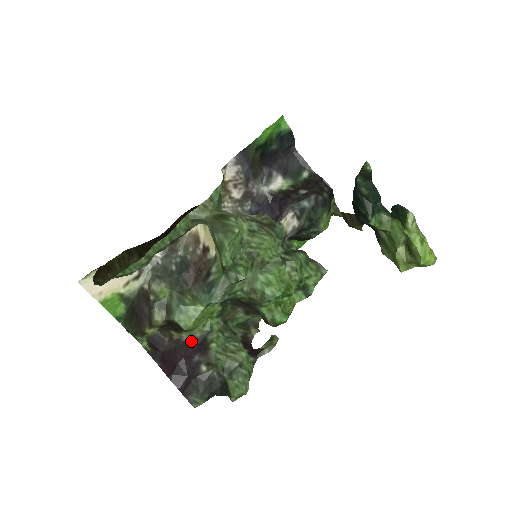
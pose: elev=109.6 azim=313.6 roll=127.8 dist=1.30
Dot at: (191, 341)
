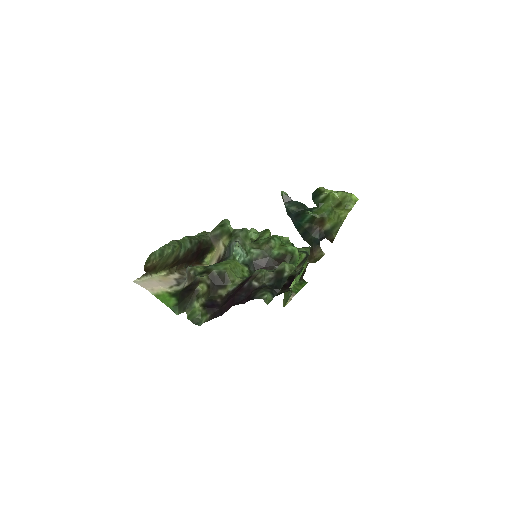
Dot at: (237, 287)
